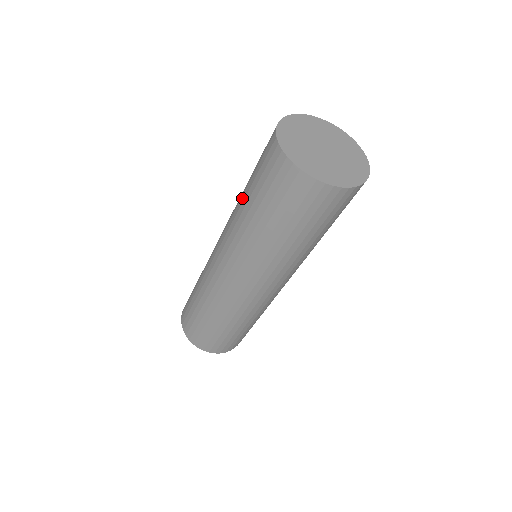
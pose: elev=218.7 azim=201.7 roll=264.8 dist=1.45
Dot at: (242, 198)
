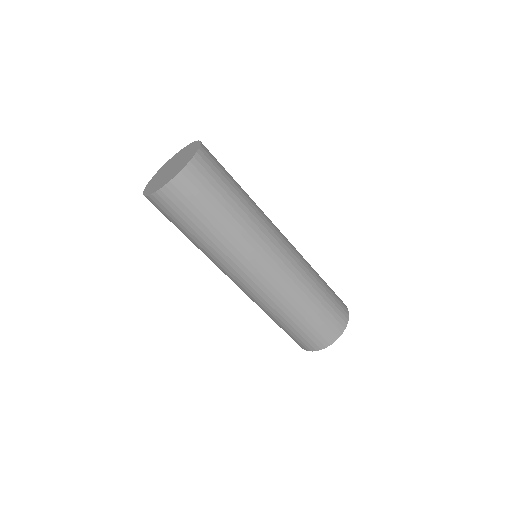
Dot at: occluded
